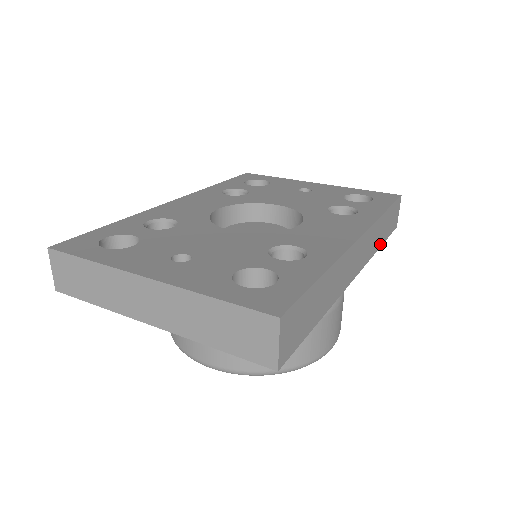
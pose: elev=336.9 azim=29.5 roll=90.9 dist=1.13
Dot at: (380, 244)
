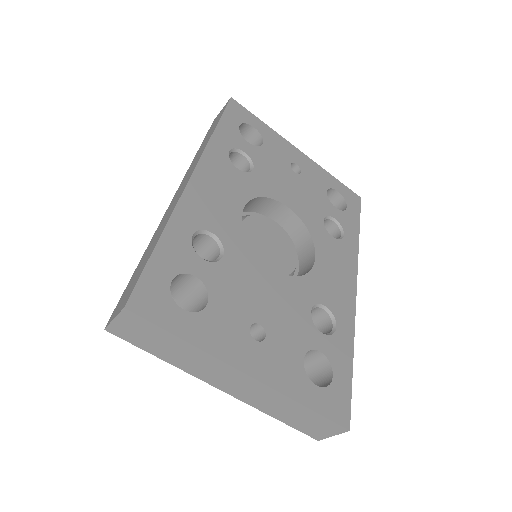
Dot at: occluded
